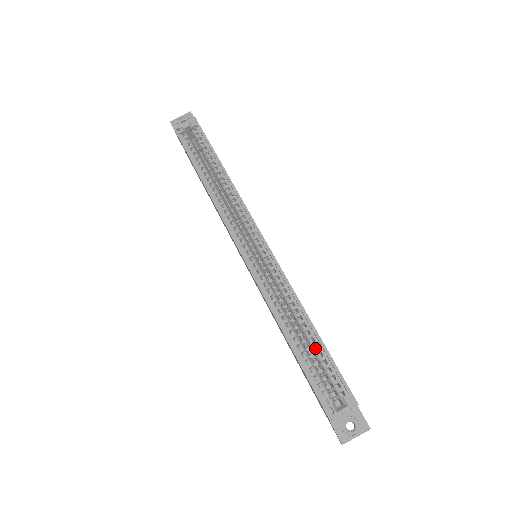
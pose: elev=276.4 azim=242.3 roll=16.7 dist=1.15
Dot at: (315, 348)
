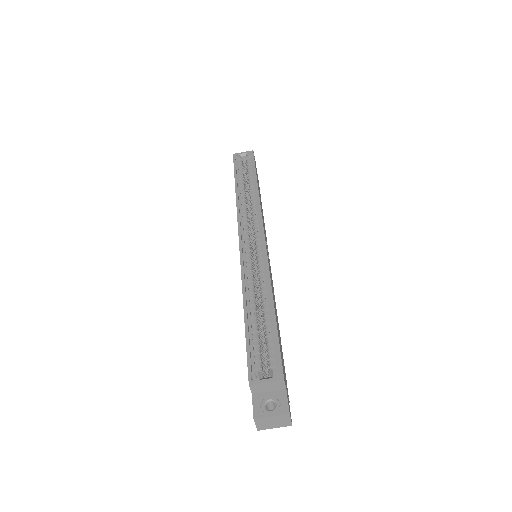
Dot at: (267, 324)
